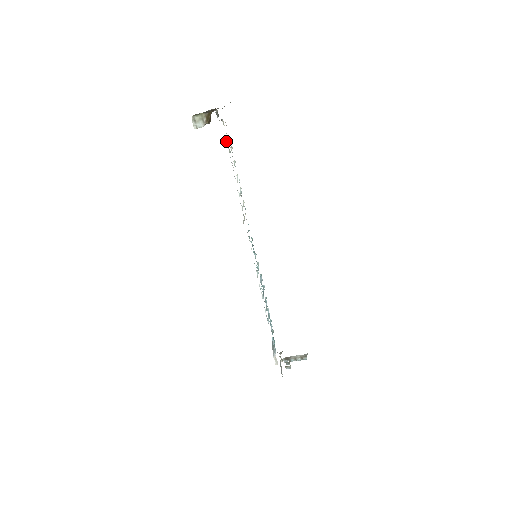
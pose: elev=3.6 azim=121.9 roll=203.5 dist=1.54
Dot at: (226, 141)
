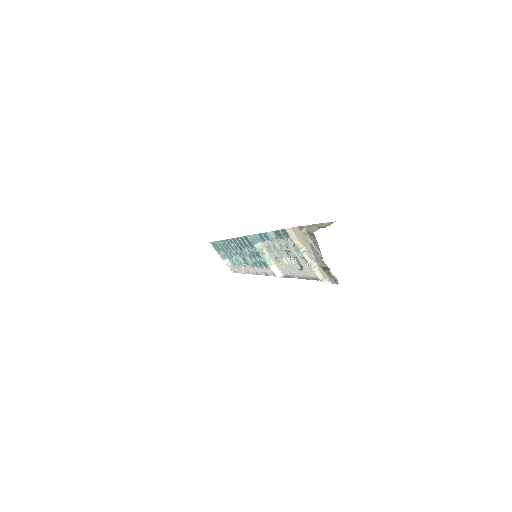
Dot at: (312, 267)
